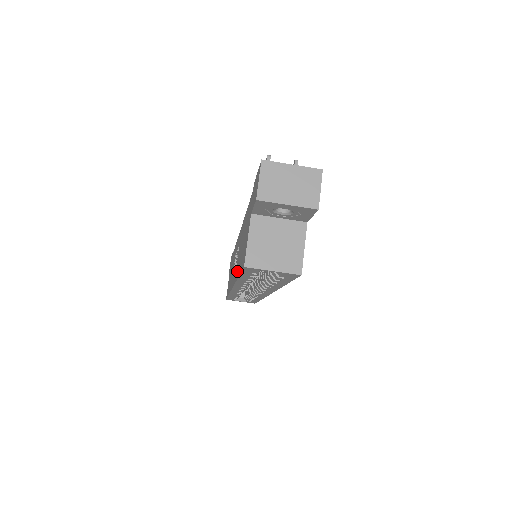
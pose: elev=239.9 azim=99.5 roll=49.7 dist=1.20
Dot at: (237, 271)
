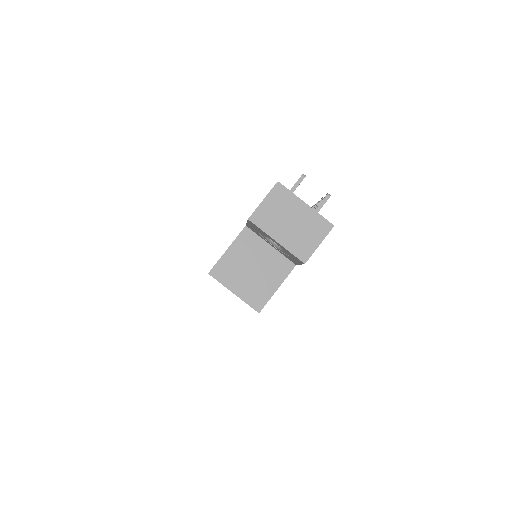
Dot at: occluded
